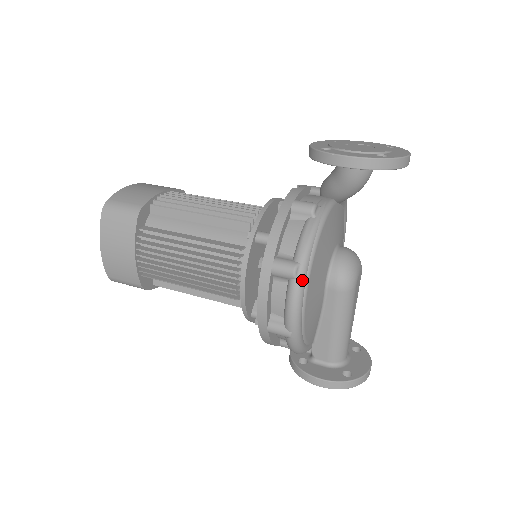
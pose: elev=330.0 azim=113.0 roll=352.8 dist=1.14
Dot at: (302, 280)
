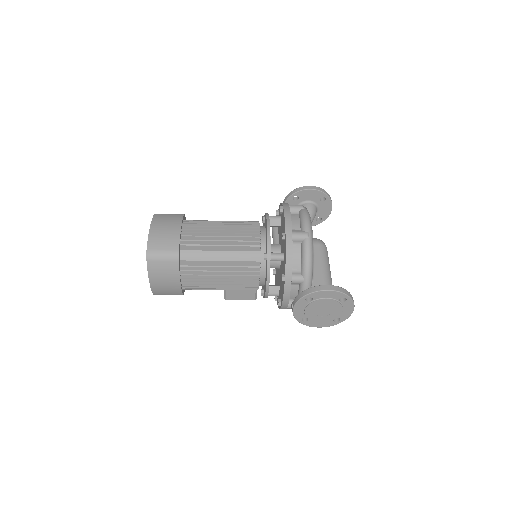
Dot at: (307, 210)
